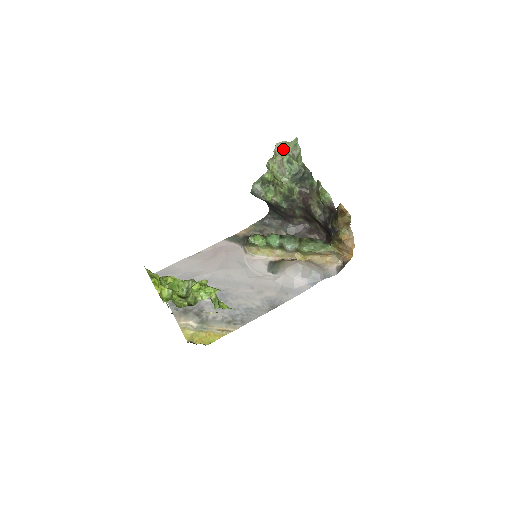
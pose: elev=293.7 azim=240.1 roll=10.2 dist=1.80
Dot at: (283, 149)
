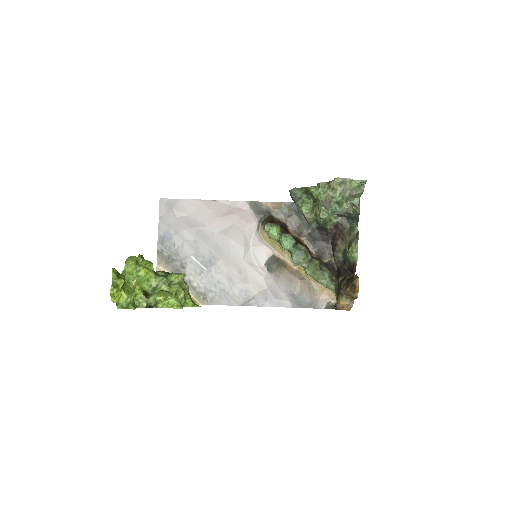
Dot at: (341, 187)
